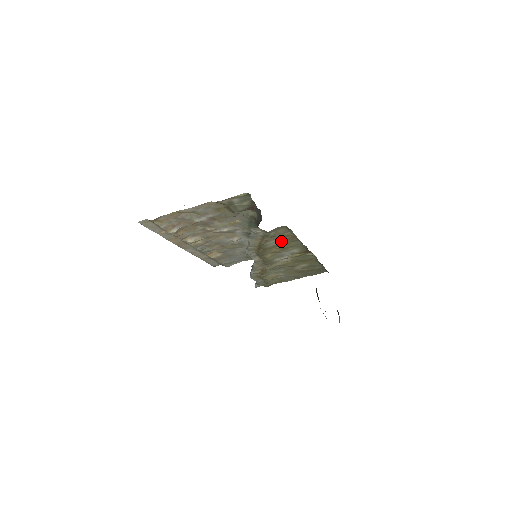
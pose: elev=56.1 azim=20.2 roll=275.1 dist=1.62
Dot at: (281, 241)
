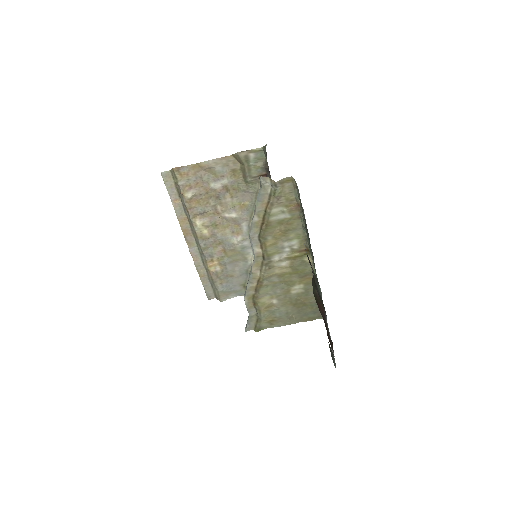
Dot at: (284, 214)
